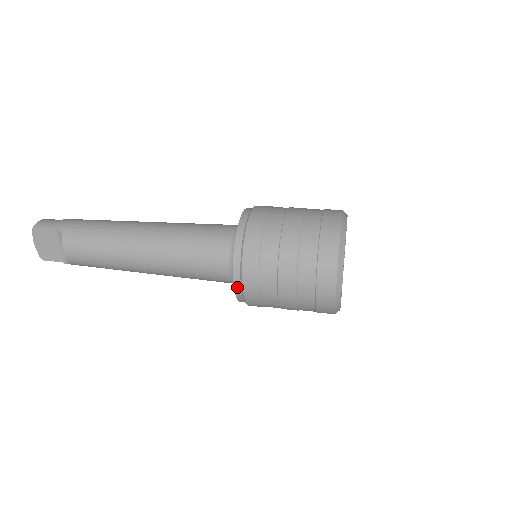
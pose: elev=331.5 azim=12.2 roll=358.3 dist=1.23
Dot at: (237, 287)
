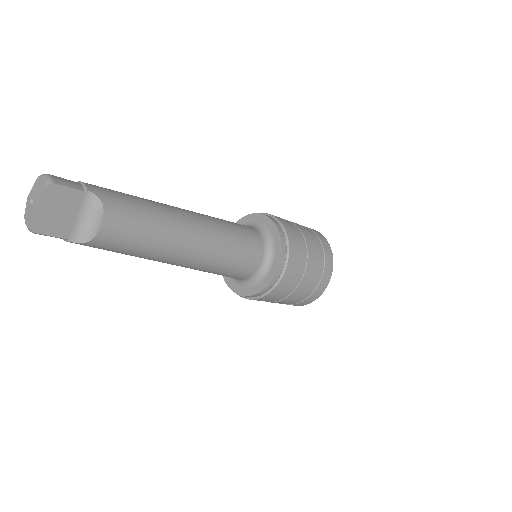
Dot at: (274, 280)
